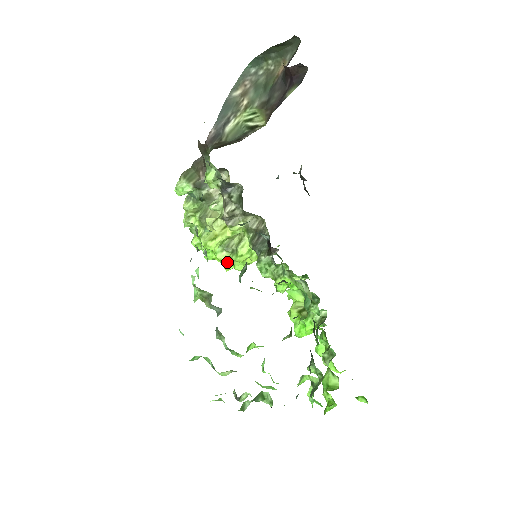
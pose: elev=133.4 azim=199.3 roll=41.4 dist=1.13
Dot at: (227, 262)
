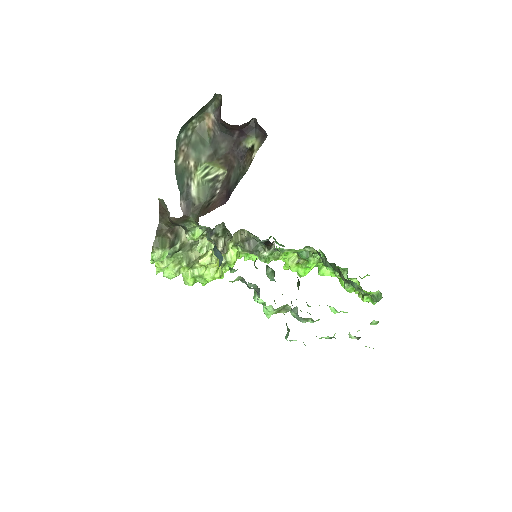
Dot at: (223, 274)
